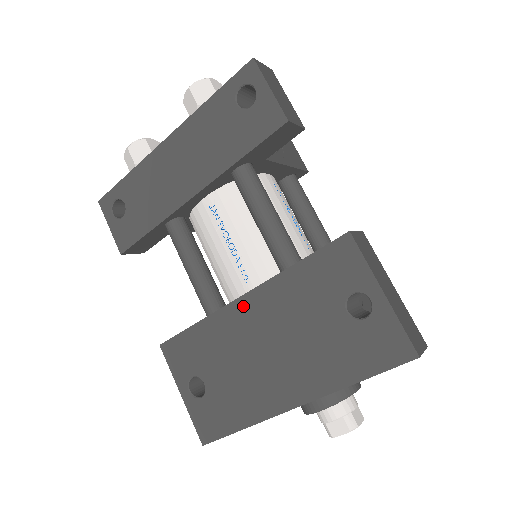
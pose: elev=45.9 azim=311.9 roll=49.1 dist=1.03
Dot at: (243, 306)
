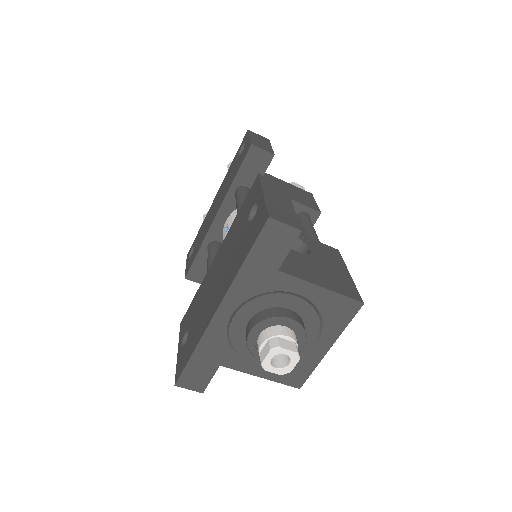
Dot at: (214, 261)
